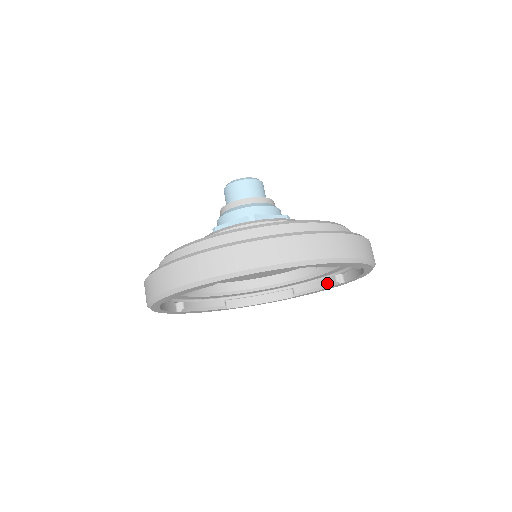
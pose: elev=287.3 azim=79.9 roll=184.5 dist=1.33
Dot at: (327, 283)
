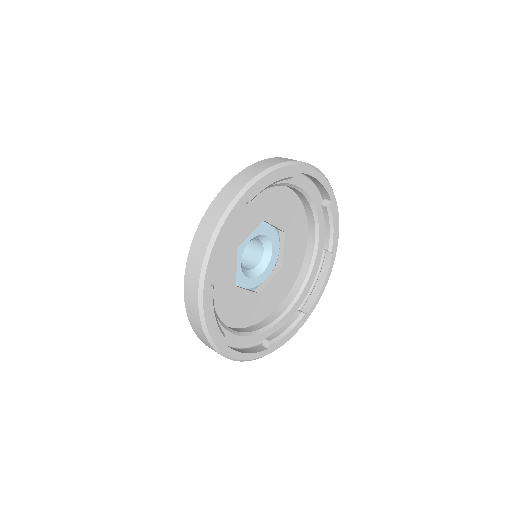
Dot at: (327, 216)
